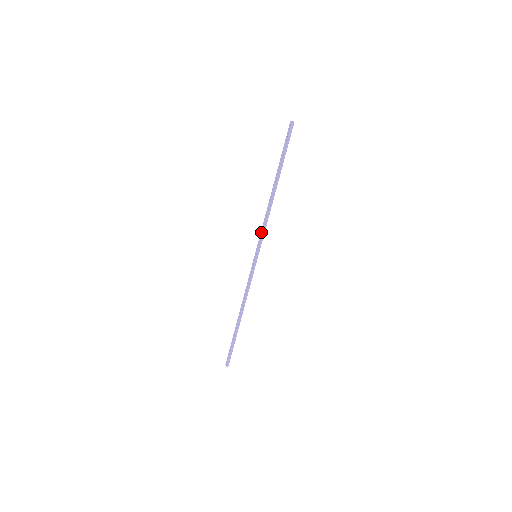
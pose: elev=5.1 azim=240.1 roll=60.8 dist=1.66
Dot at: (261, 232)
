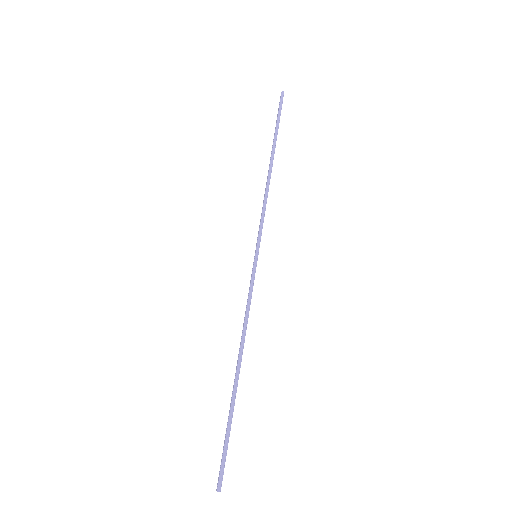
Dot at: (260, 220)
